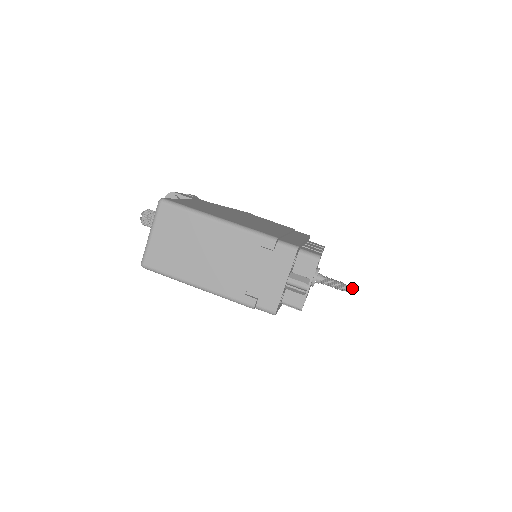
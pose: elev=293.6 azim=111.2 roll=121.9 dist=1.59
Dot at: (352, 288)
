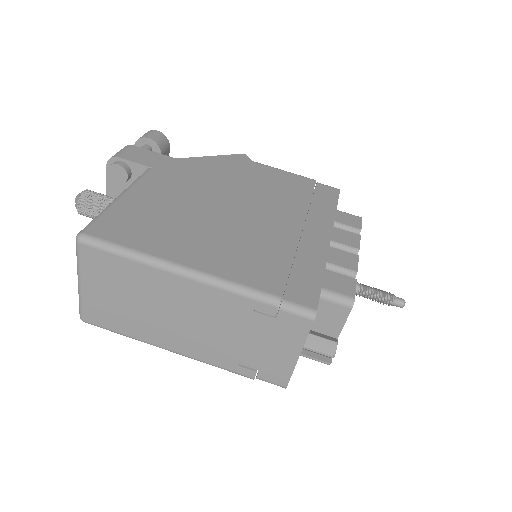
Dot at: (403, 303)
